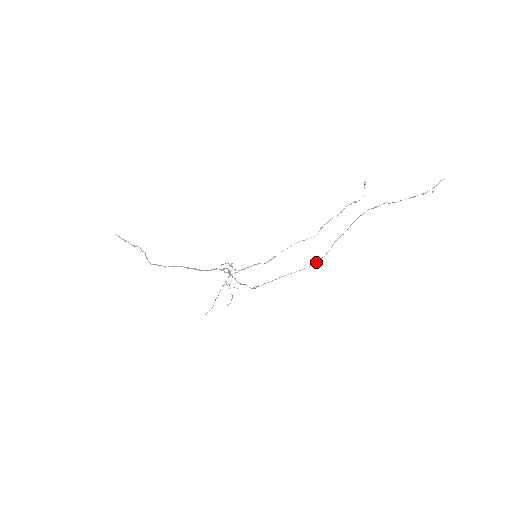
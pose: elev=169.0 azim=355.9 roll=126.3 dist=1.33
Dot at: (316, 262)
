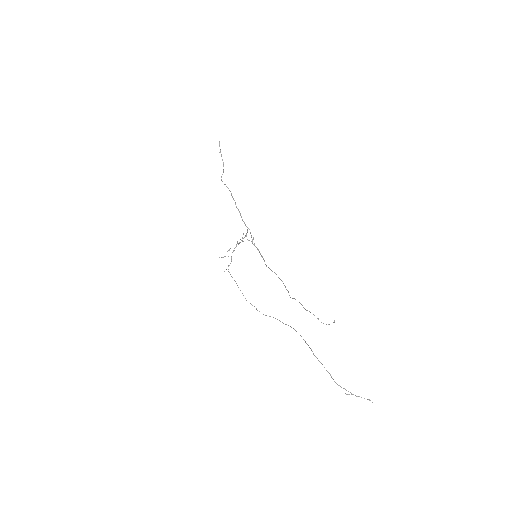
Dot at: (256, 309)
